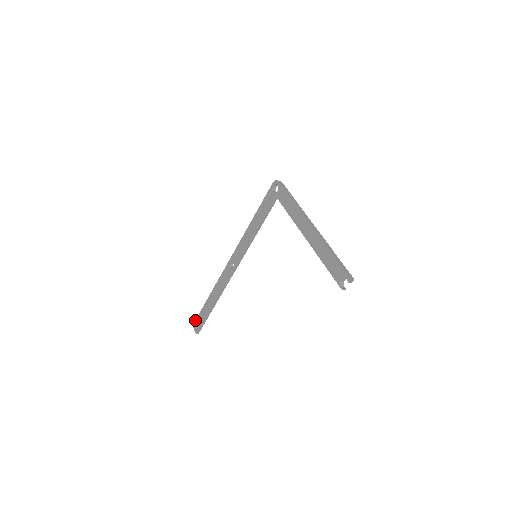
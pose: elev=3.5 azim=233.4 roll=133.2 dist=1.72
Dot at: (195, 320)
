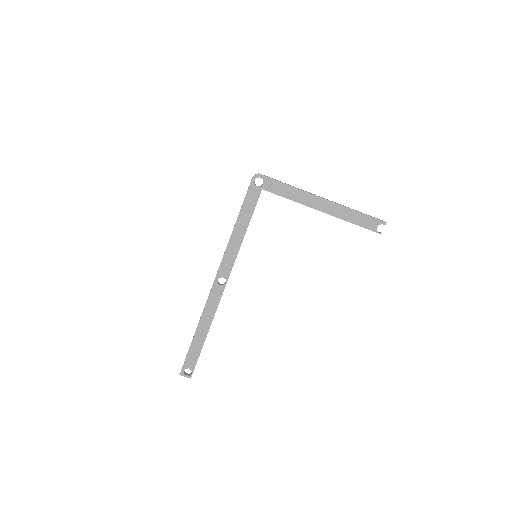
Dot at: (182, 367)
